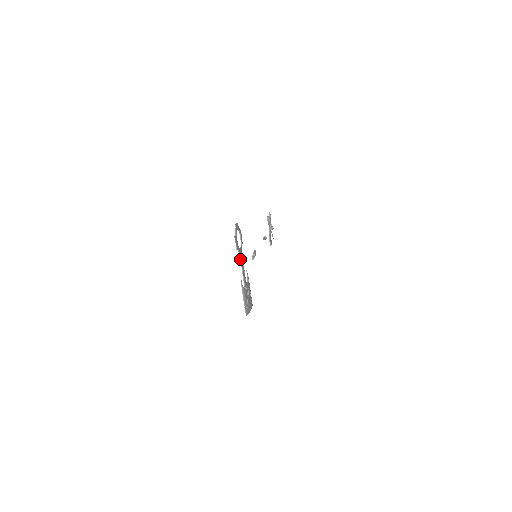
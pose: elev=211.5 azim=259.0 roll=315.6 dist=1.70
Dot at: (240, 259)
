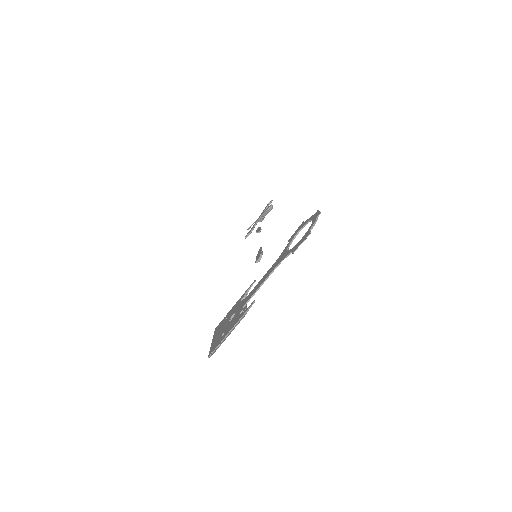
Dot at: (276, 266)
